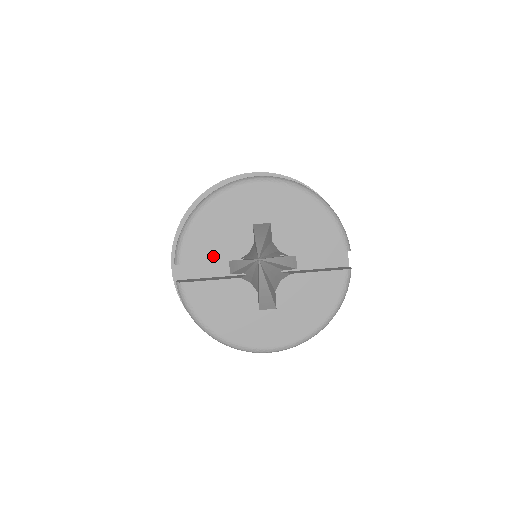
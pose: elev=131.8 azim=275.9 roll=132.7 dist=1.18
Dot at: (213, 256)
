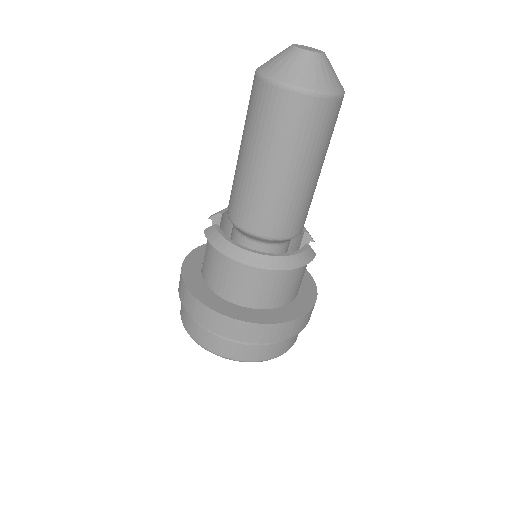
Dot at: occluded
